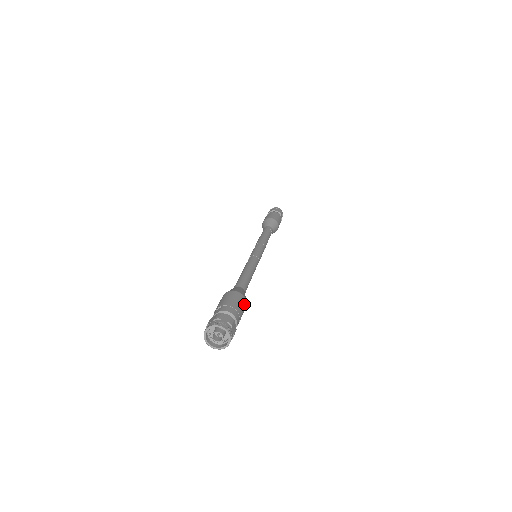
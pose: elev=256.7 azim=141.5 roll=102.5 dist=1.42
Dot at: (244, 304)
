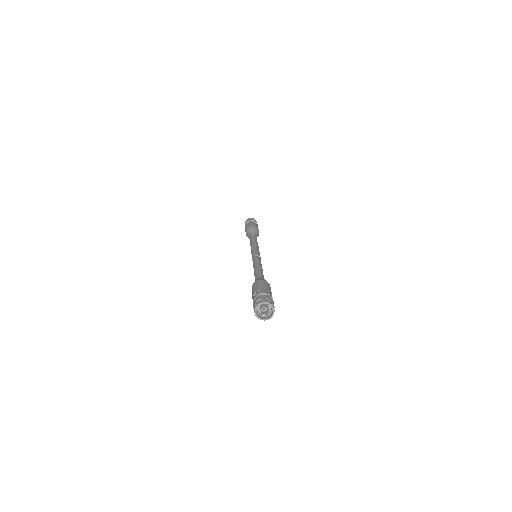
Dot at: (269, 285)
